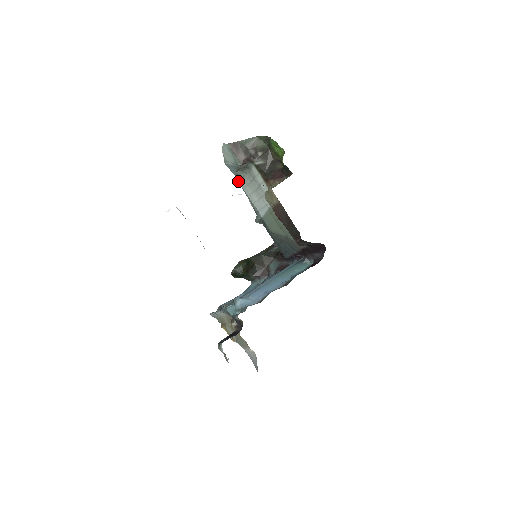
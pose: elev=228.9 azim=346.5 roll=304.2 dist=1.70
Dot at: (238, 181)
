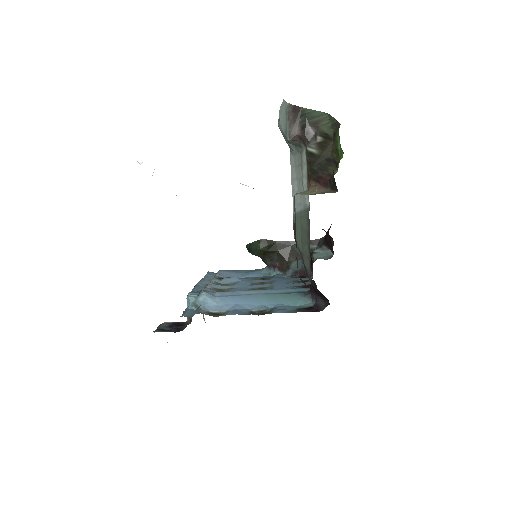
Dot at: (290, 154)
